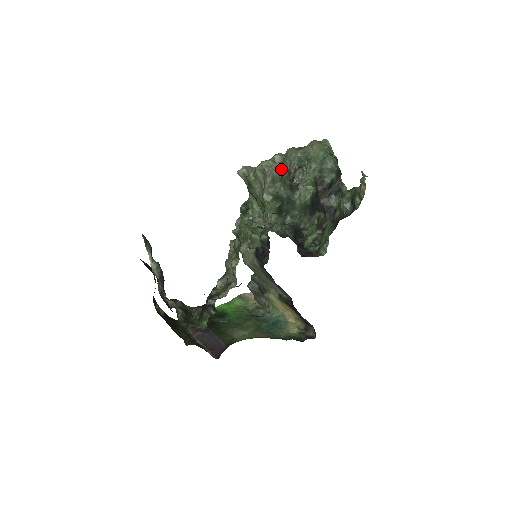
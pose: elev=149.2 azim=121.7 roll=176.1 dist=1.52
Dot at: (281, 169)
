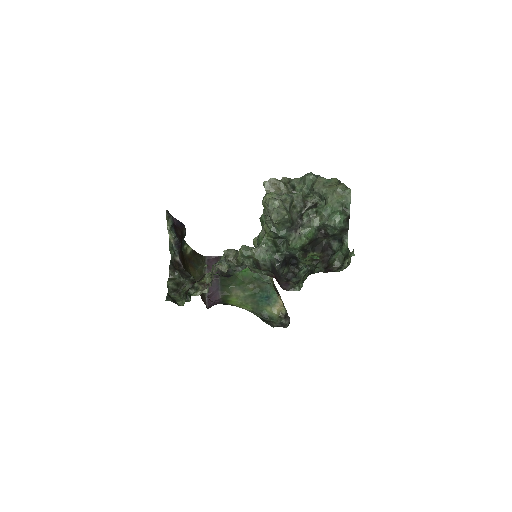
Dot at: (280, 216)
